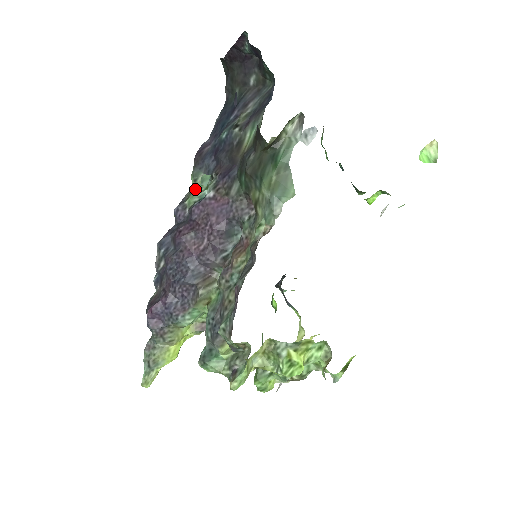
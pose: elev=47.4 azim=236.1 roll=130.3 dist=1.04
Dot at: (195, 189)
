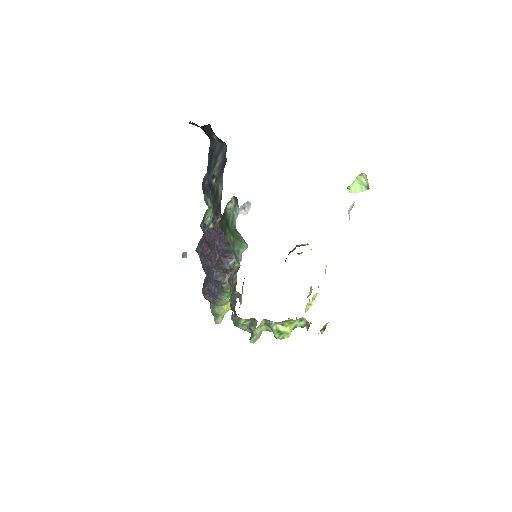
Dot at: (209, 209)
